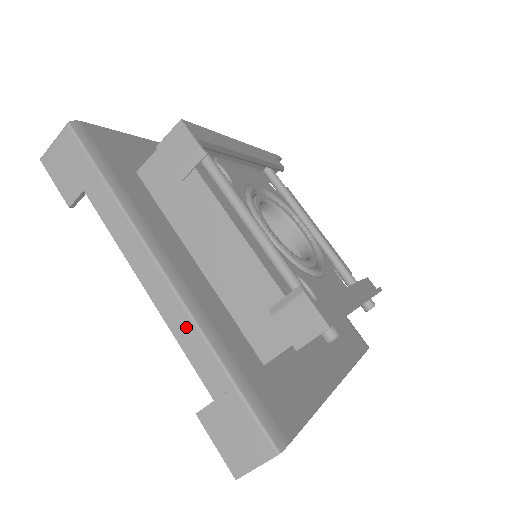
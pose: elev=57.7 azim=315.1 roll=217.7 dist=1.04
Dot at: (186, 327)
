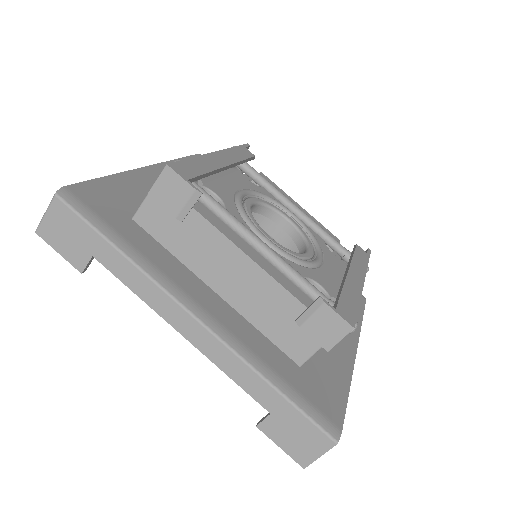
Dot at: (230, 360)
